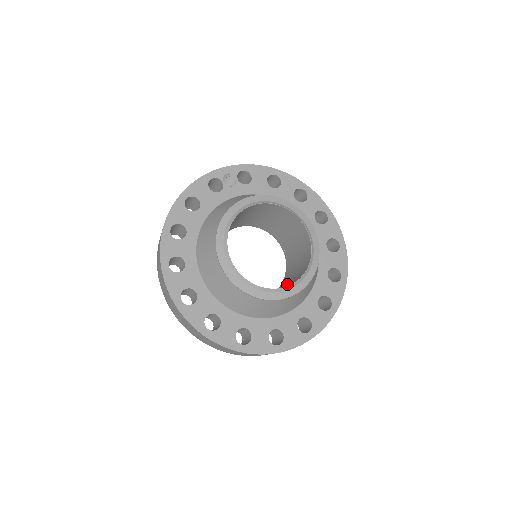
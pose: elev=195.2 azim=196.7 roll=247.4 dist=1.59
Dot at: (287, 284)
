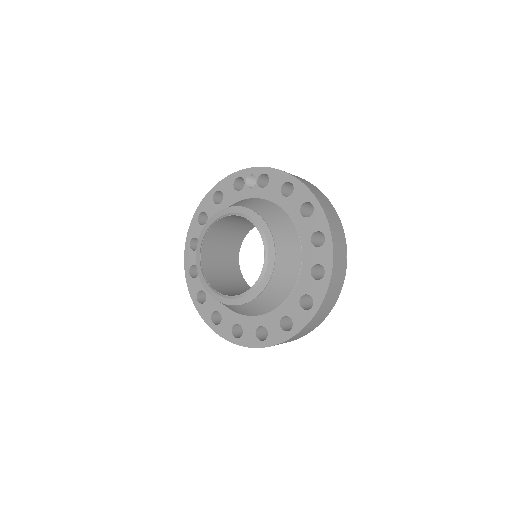
Dot at: occluded
